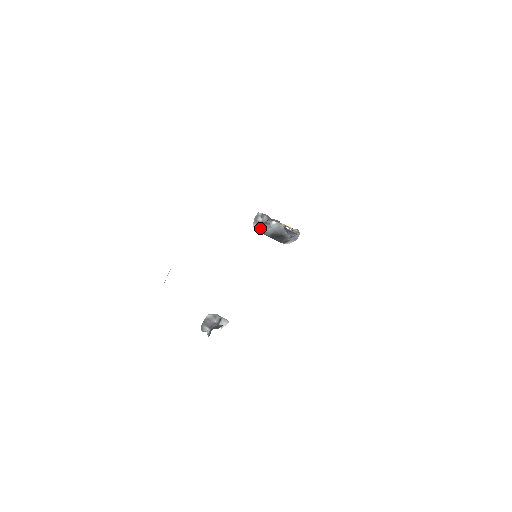
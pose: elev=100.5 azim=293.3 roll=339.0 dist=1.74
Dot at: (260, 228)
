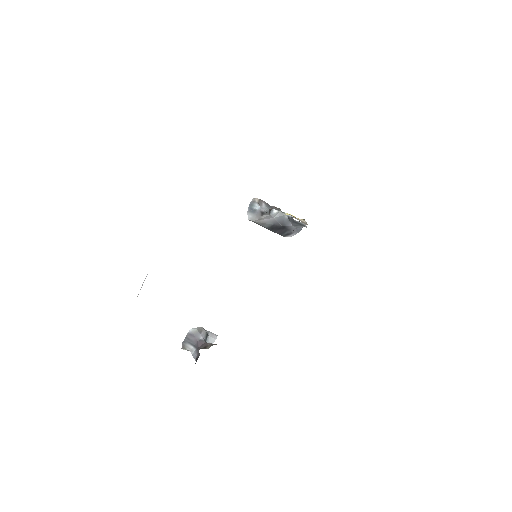
Dot at: (257, 218)
